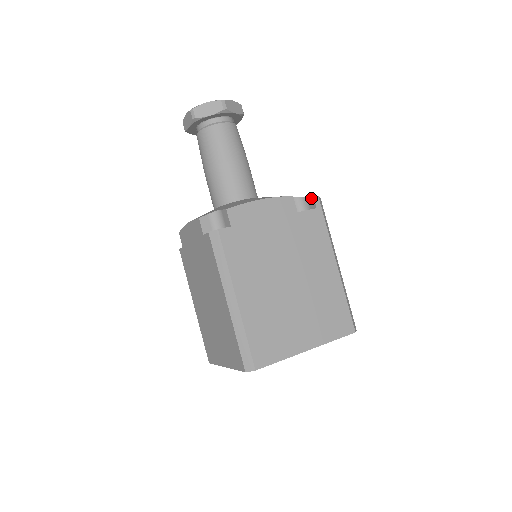
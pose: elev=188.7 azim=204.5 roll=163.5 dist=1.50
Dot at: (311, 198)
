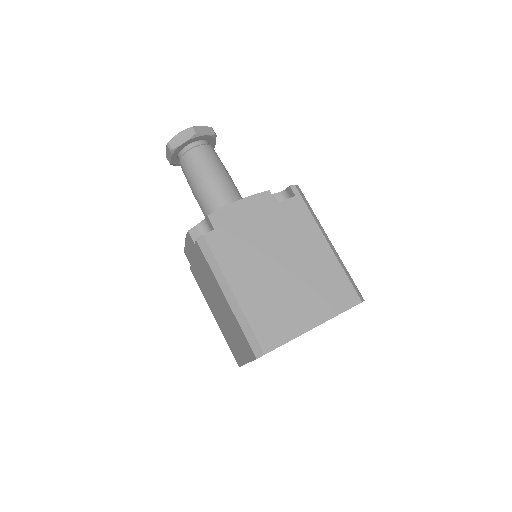
Dot at: (289, 188)
